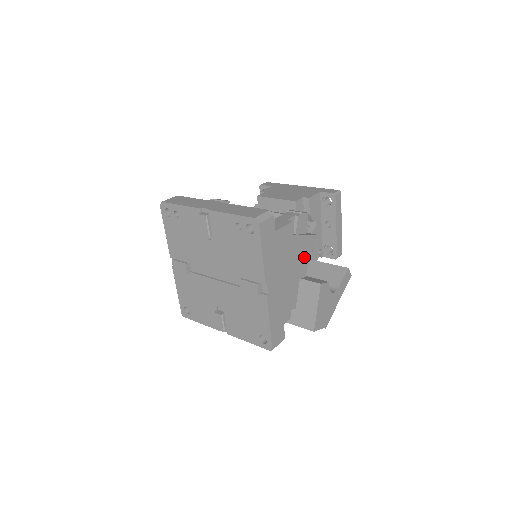
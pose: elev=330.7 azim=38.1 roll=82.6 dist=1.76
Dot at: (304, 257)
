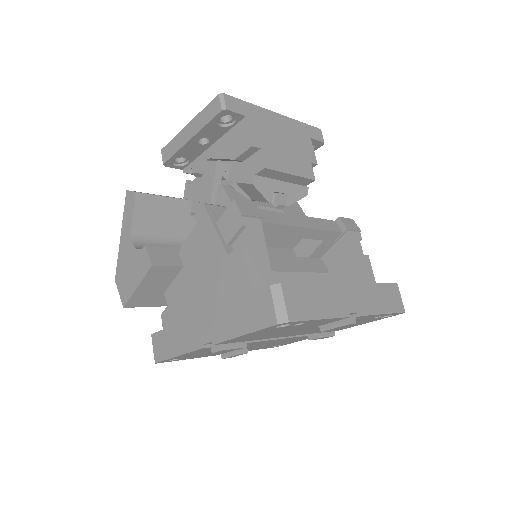
Dot at: occluded
